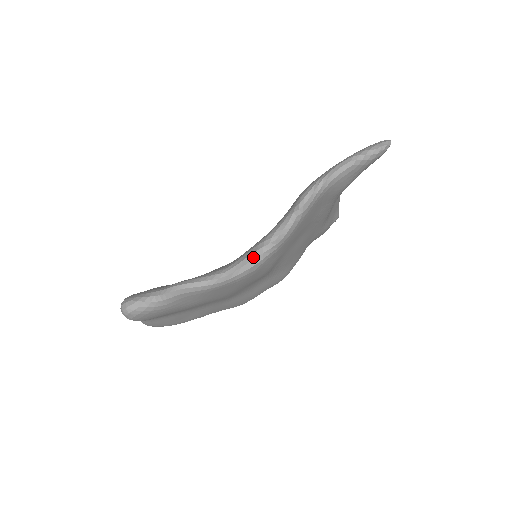
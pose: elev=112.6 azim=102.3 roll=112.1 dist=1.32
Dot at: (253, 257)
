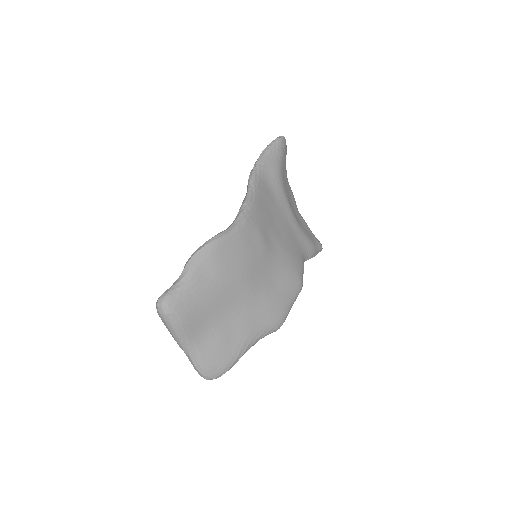
Dot at: (236, 219)
